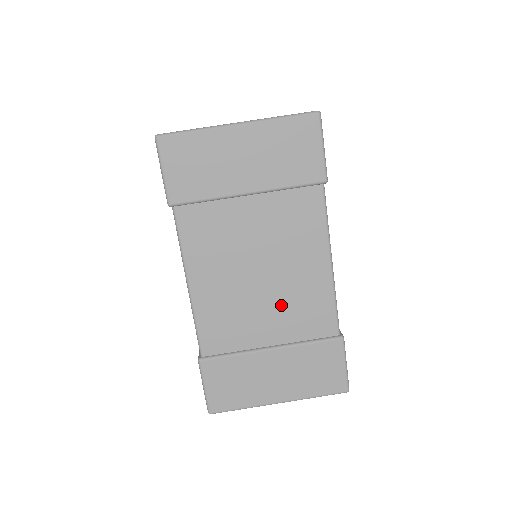
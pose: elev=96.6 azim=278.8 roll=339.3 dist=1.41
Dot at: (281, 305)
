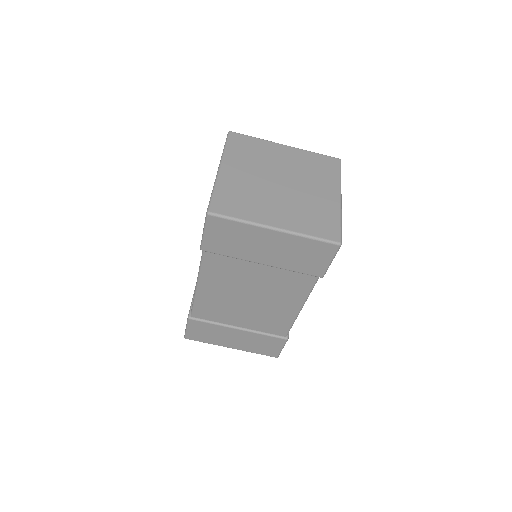
Dot at: (256, 314)
